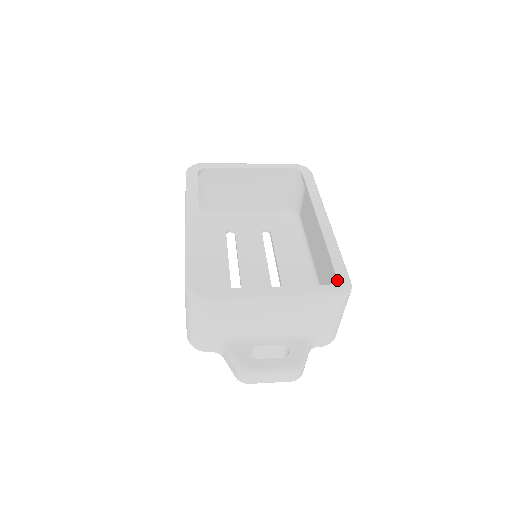
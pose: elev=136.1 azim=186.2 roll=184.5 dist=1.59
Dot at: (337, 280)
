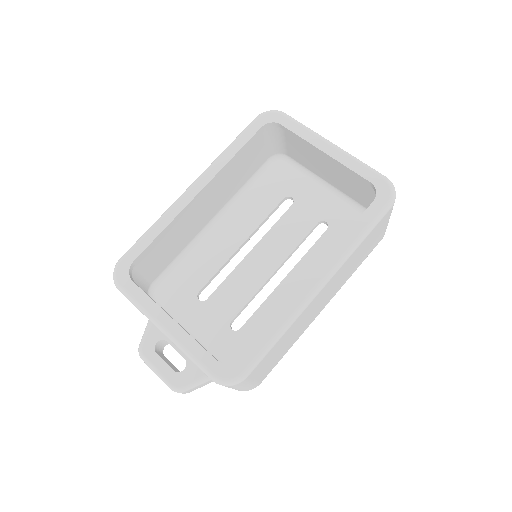
Dot at: (232, 364)
